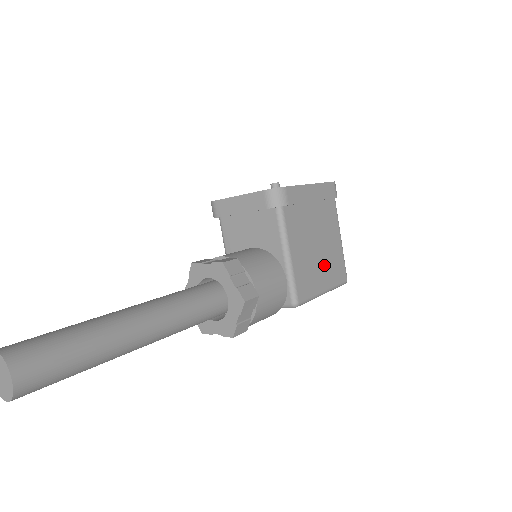
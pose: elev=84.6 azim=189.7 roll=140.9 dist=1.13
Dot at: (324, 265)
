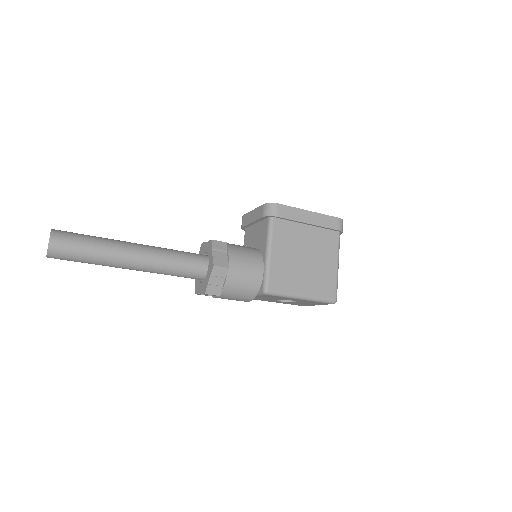
Dot at: (308, 276)
